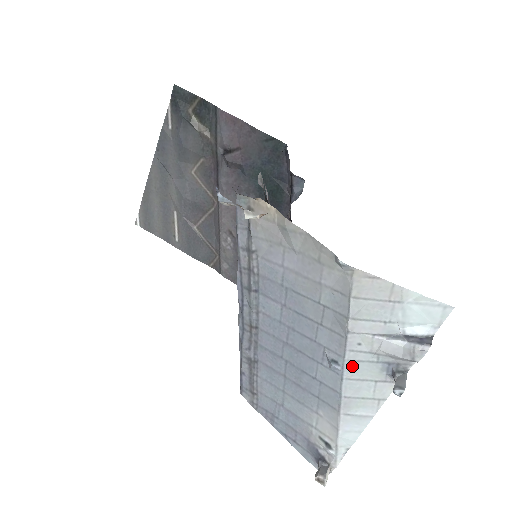
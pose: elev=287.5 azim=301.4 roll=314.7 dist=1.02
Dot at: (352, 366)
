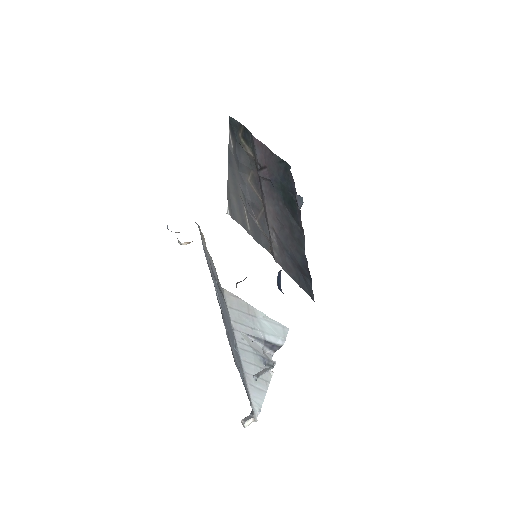
Dot at: (243, 353)
